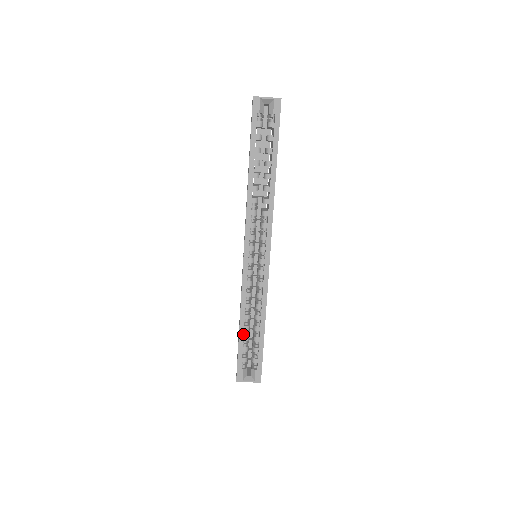
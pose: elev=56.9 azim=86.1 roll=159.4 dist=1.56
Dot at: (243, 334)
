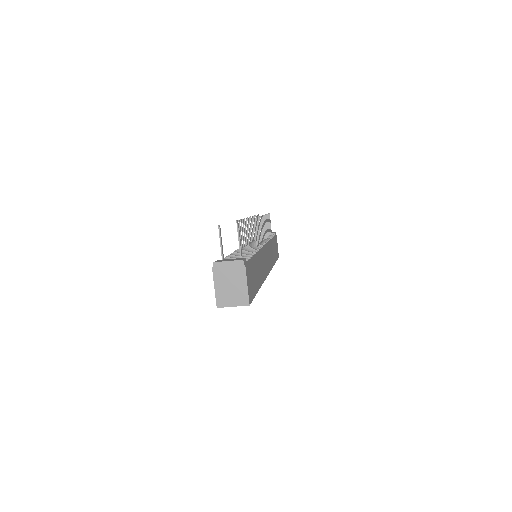
Dot at: occluded
